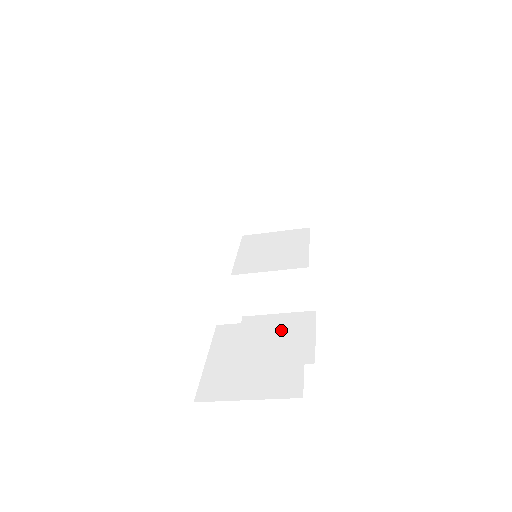
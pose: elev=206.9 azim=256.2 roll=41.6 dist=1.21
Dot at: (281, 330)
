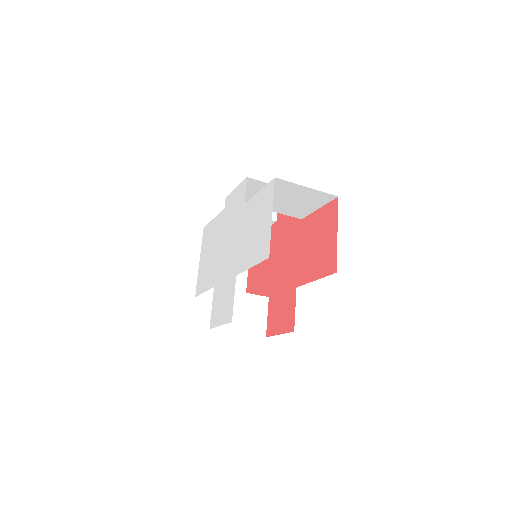
Dot at: occluded
